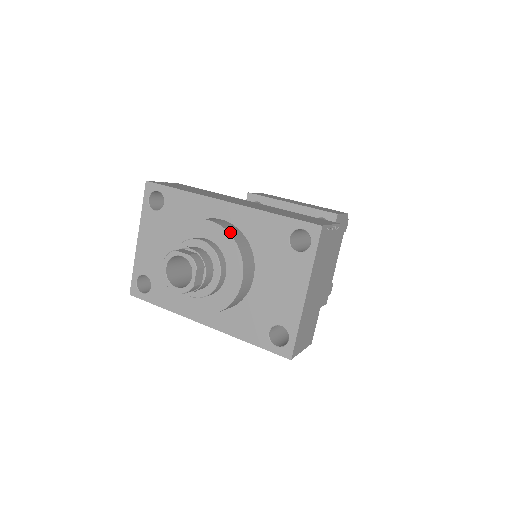
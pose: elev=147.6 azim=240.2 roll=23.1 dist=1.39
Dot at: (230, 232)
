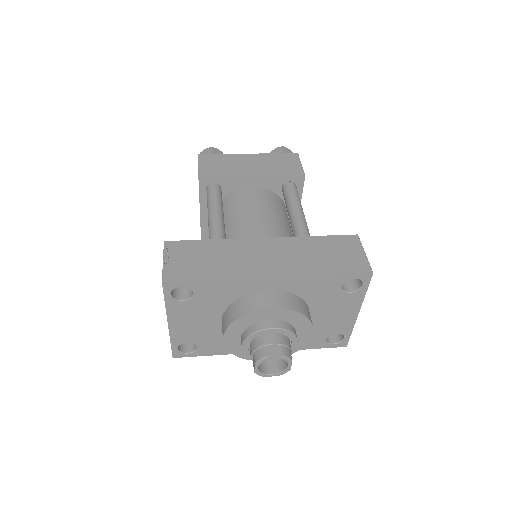
Dot at: (295, 309)
